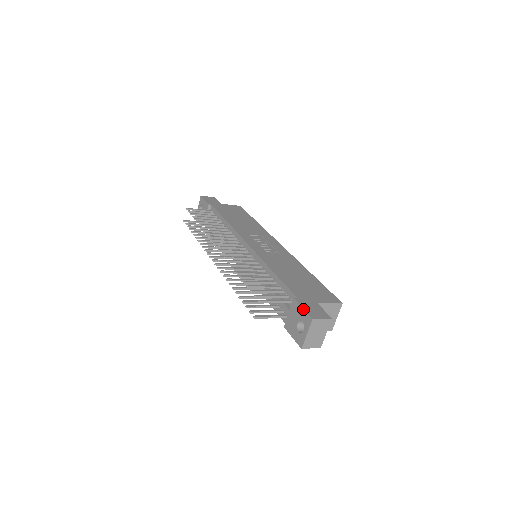
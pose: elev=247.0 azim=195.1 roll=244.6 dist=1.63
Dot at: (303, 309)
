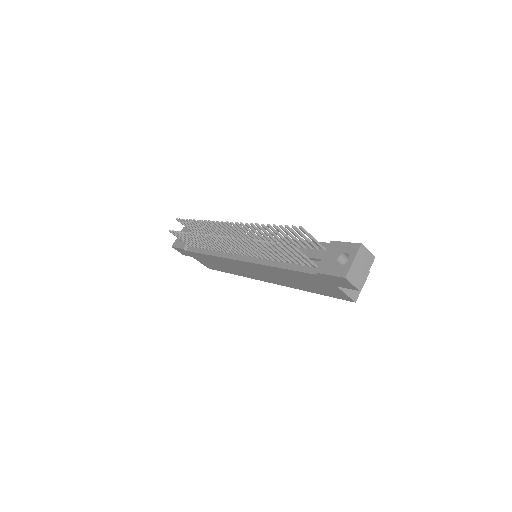
Dot at: (346, 242)
